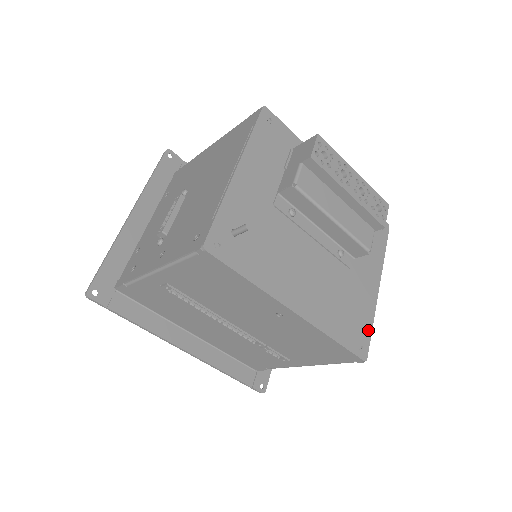
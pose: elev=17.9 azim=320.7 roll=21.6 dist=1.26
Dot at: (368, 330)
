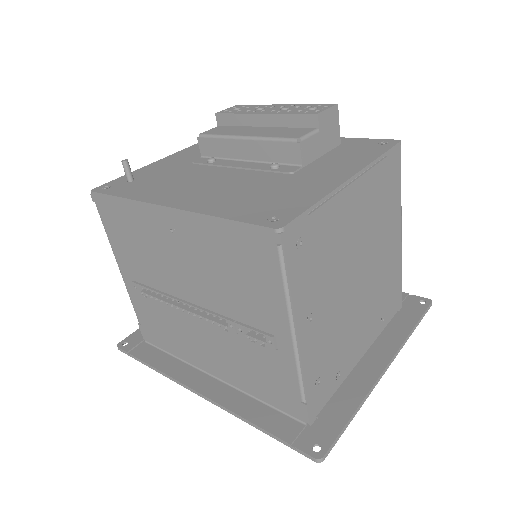
Dot at: (302, 206)
